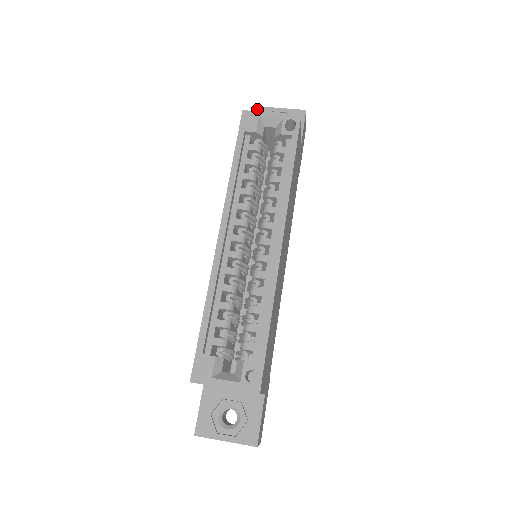
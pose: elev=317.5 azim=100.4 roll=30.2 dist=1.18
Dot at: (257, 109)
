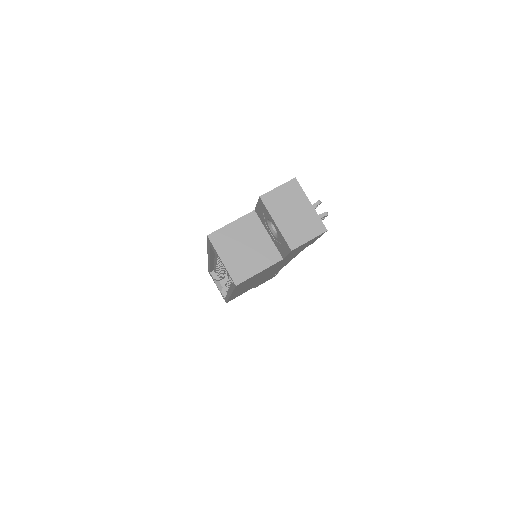
Dot at: (260, 201)
